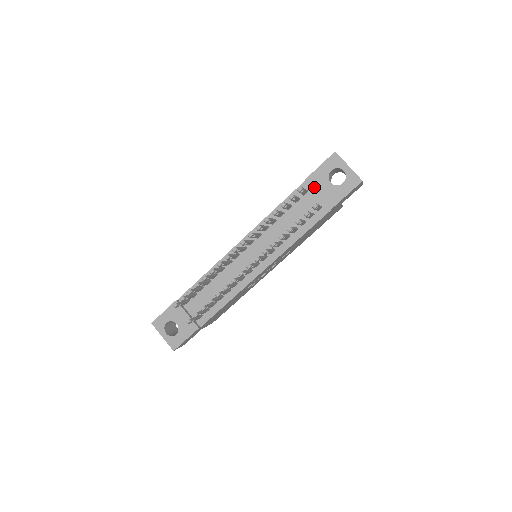
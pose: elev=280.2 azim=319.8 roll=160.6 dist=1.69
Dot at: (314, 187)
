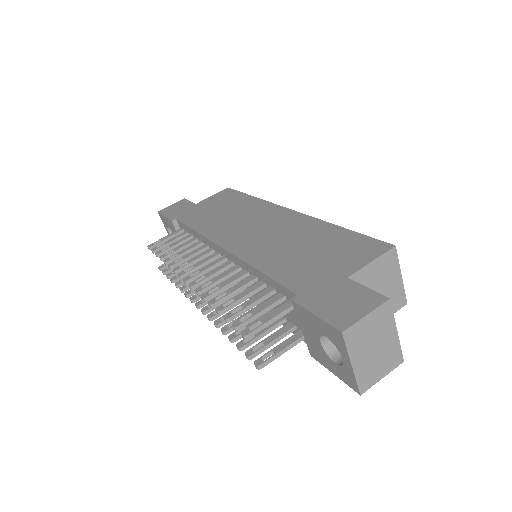
Dot at: (300, 319)
